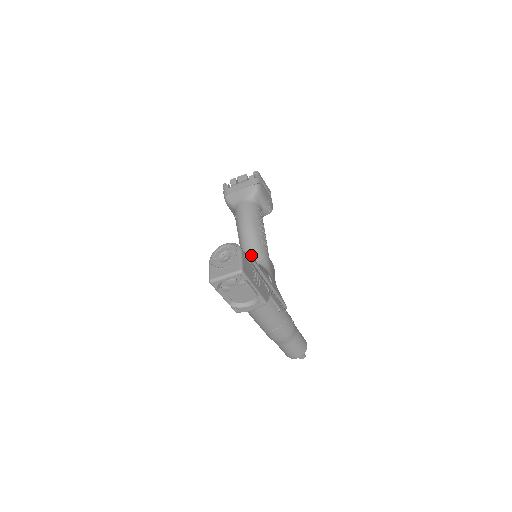
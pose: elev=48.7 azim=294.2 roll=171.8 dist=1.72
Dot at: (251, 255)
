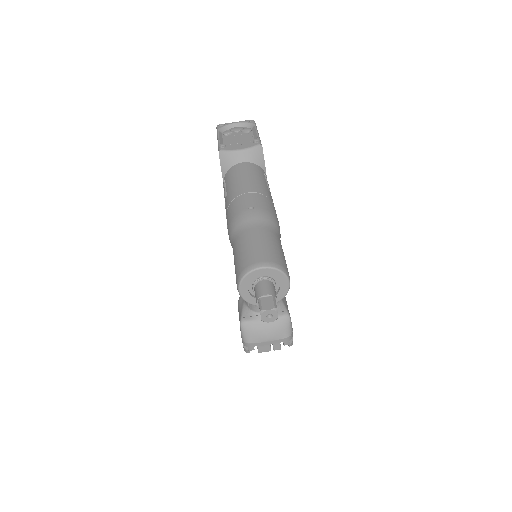
Dot at: occluded
